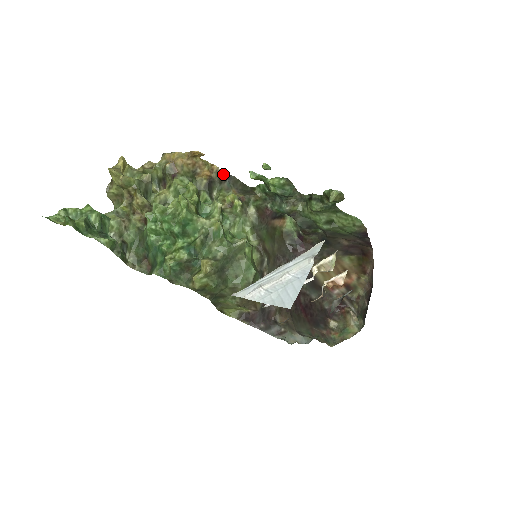
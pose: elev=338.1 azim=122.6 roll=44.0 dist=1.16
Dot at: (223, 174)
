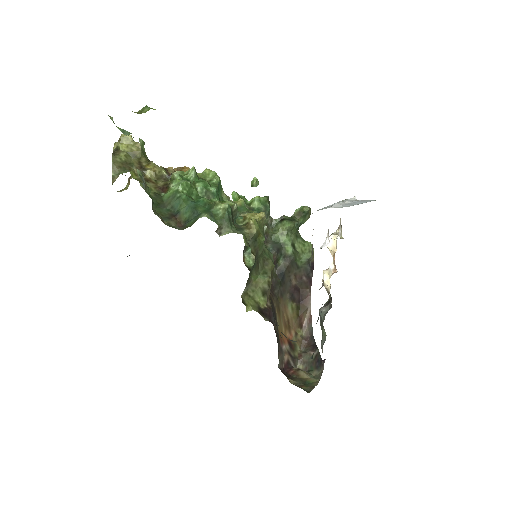
Dot at: occluded
